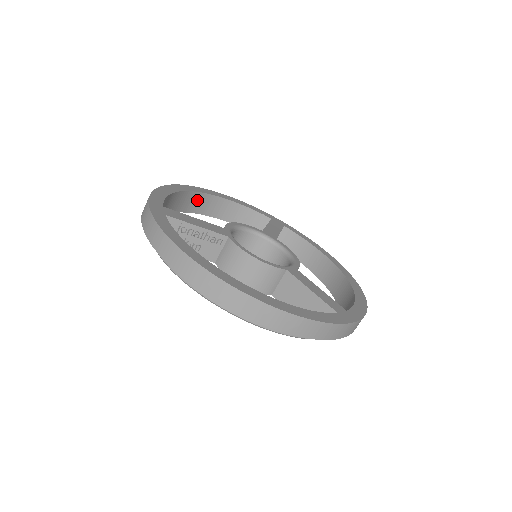
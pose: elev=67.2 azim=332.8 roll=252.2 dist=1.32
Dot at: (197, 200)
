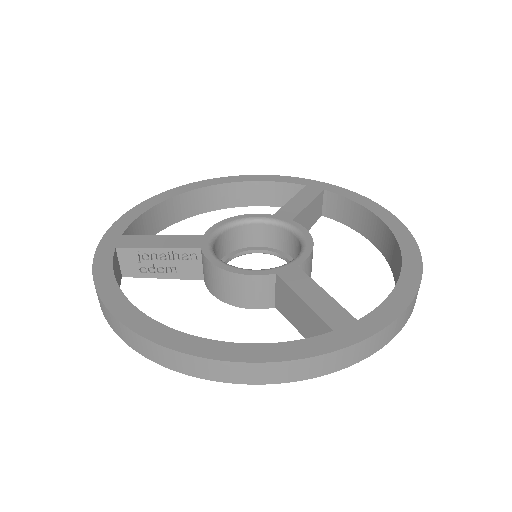
Dot at: (203, 197)
